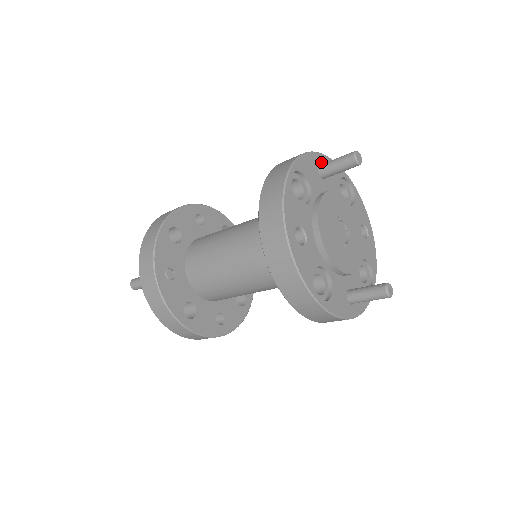
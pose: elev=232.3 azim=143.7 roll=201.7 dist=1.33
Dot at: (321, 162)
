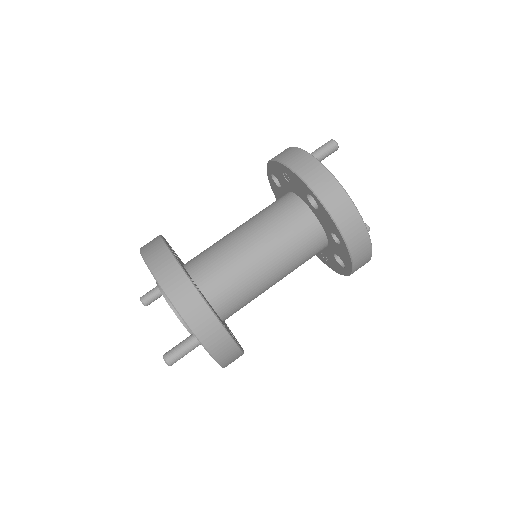
Dot at: occluded
